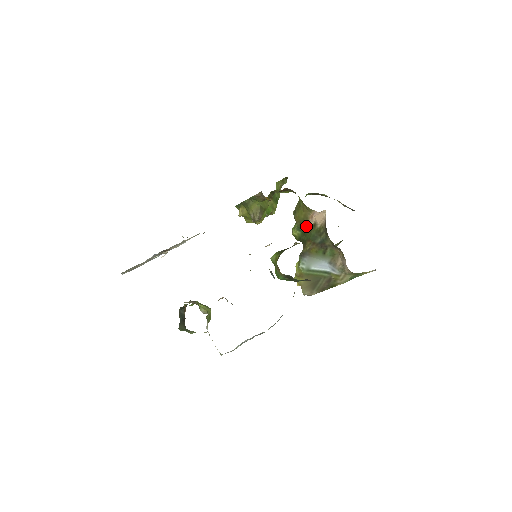
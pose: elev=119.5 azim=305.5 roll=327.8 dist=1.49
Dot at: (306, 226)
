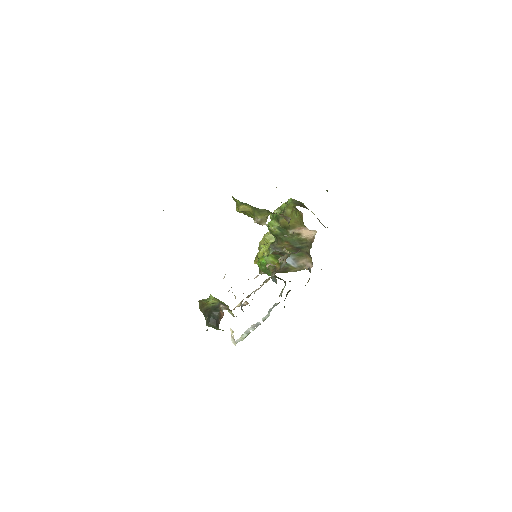
Dot at: (289, 231)
